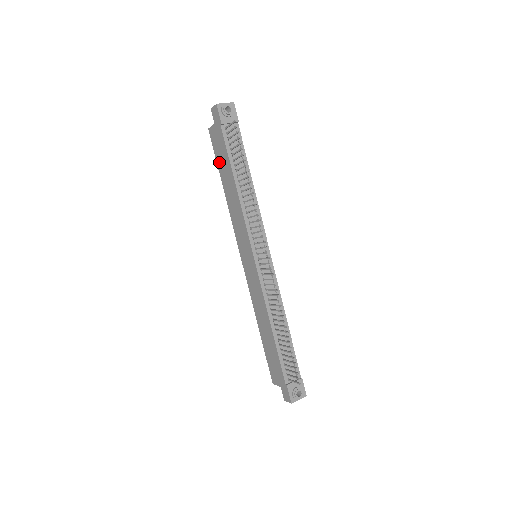
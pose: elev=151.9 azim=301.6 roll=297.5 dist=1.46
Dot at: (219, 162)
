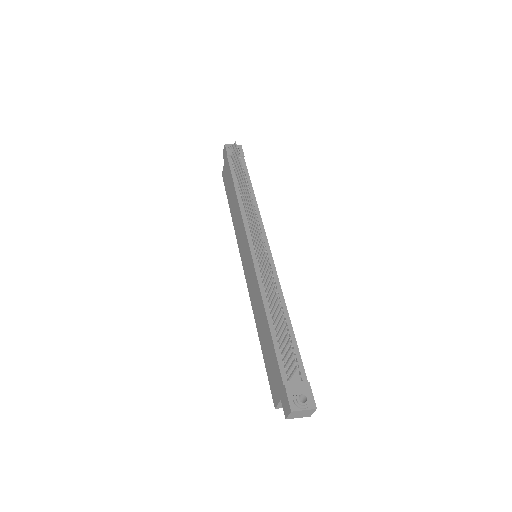
Dot at: (227, 191)
